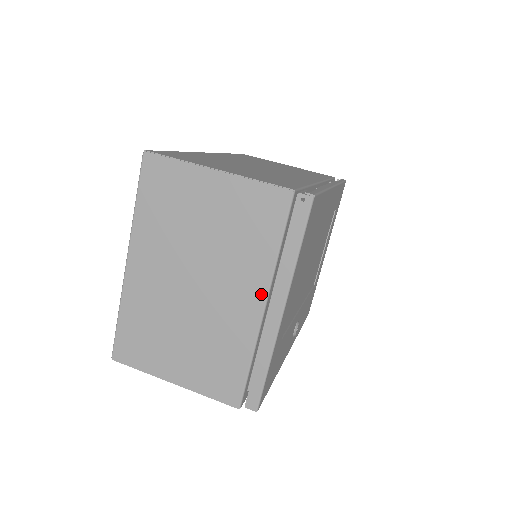
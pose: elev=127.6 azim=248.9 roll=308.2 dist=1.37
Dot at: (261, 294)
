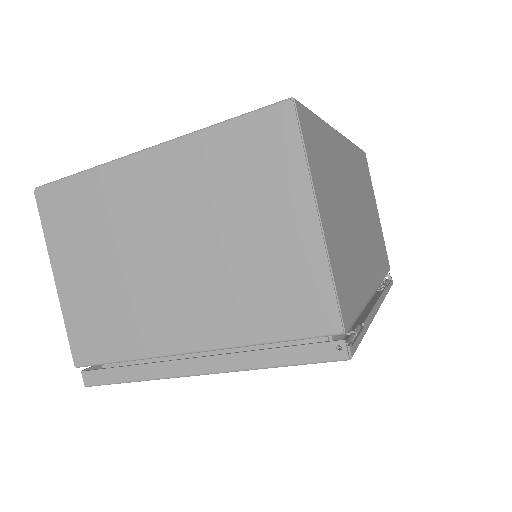
Dot at: (204, 342)
